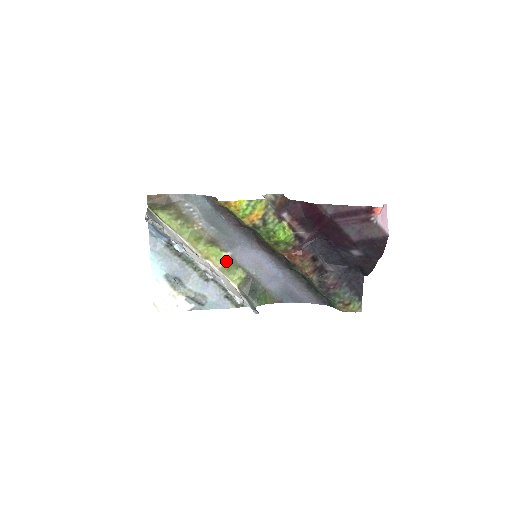
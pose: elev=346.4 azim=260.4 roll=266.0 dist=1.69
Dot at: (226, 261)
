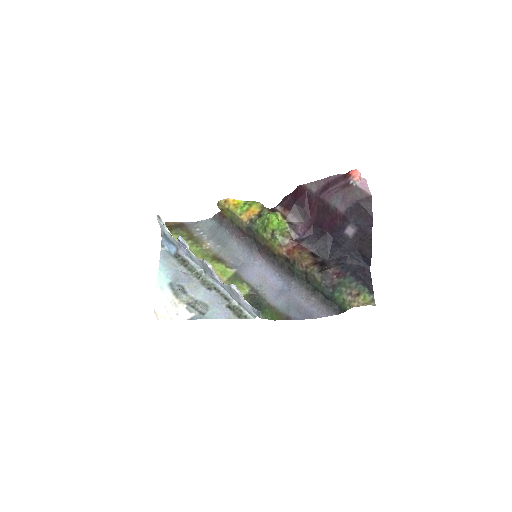
Dot at: (231, 276)
